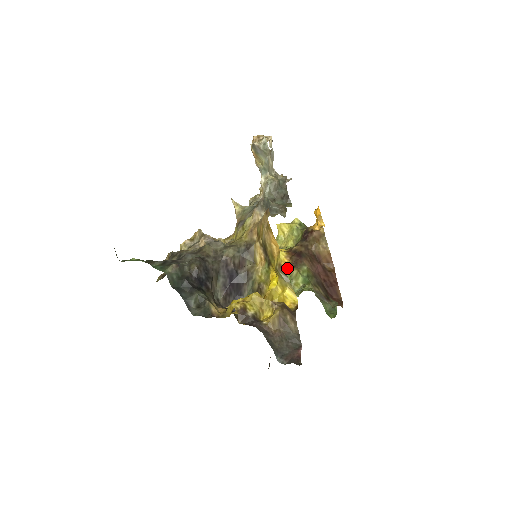
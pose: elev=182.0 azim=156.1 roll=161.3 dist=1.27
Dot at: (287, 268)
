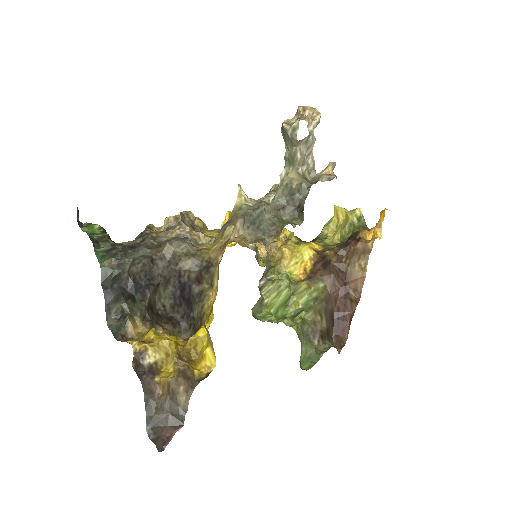
Dot at: (303, 274)
